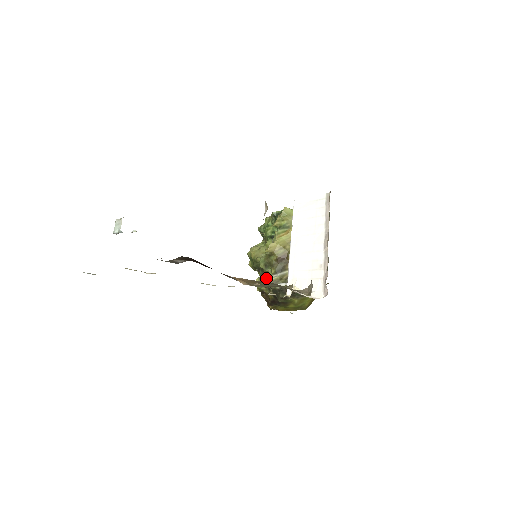
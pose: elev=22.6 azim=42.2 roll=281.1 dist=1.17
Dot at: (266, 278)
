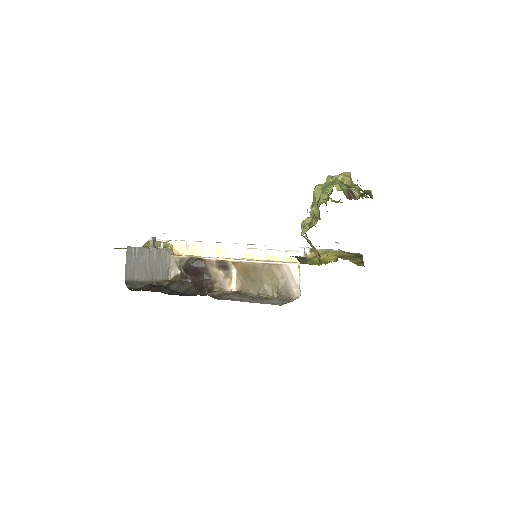
Dot at: occluded
